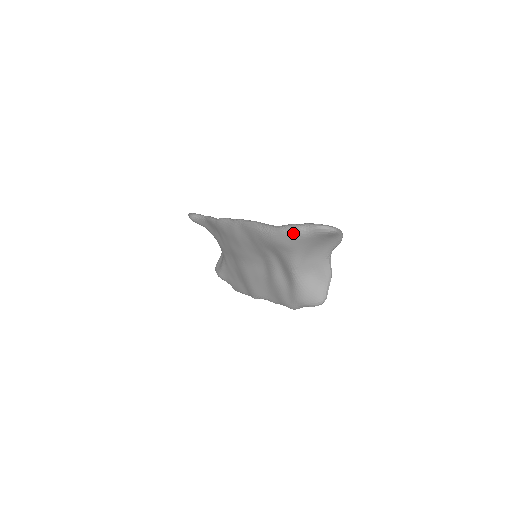
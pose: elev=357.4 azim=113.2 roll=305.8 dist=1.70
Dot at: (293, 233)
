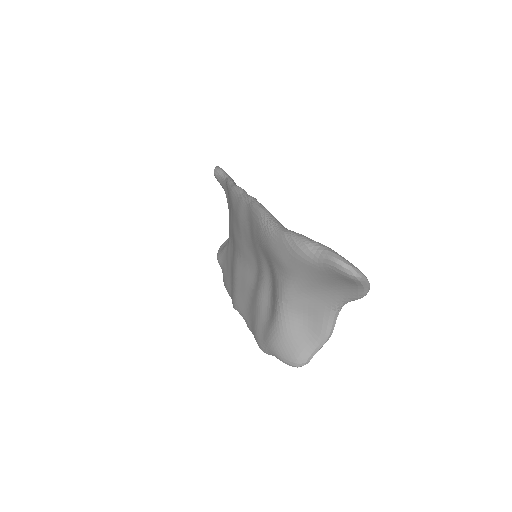
Dot at: (296, 248)
